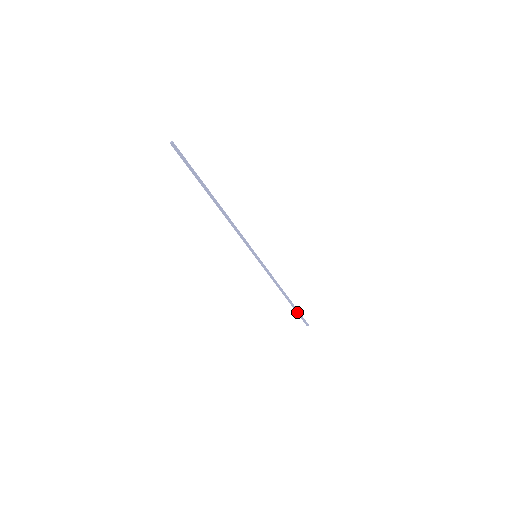
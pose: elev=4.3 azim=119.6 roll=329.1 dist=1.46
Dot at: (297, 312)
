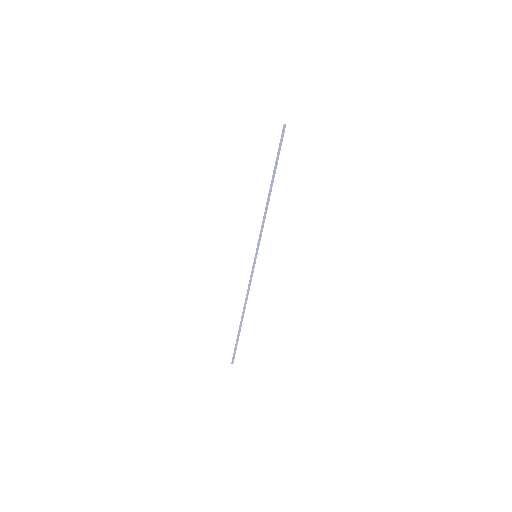
Dot at: (237, 340)
